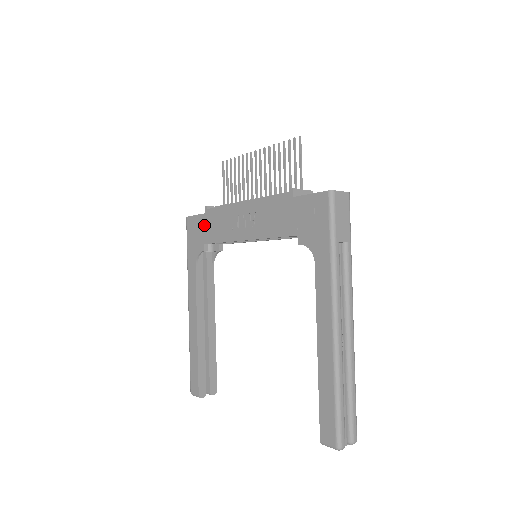
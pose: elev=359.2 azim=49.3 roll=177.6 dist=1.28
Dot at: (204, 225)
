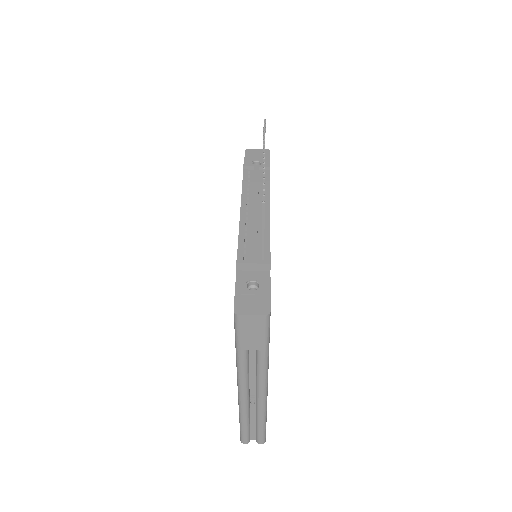
Dot at: occluded
